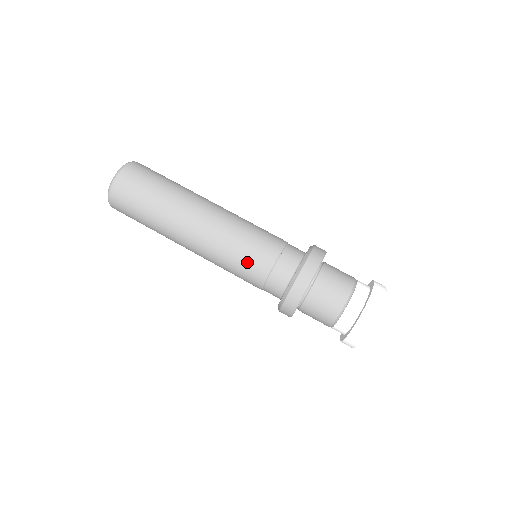
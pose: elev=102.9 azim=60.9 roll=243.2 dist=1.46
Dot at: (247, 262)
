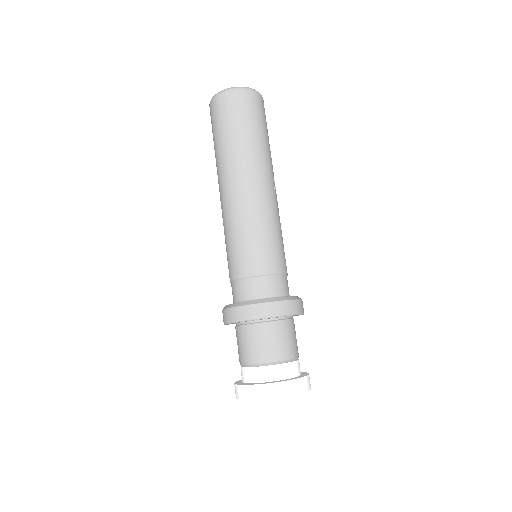
Dot at: (227, 256)
